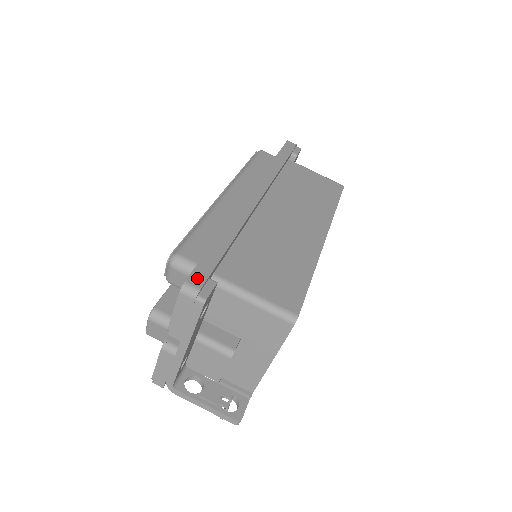
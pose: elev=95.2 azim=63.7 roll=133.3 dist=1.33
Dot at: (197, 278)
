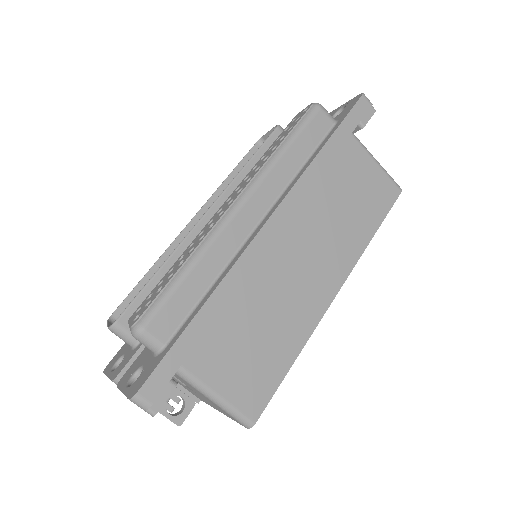
Dot at: (153, 387)
